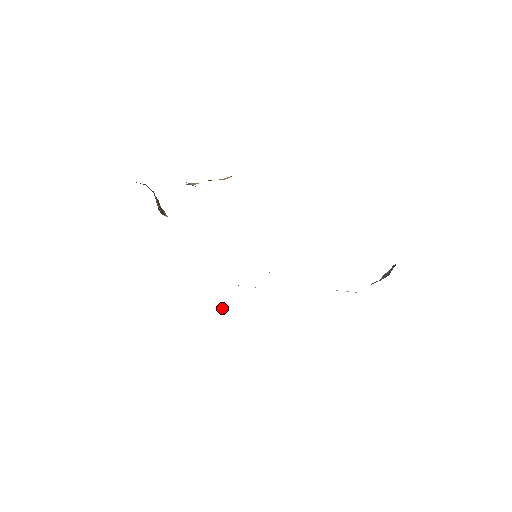
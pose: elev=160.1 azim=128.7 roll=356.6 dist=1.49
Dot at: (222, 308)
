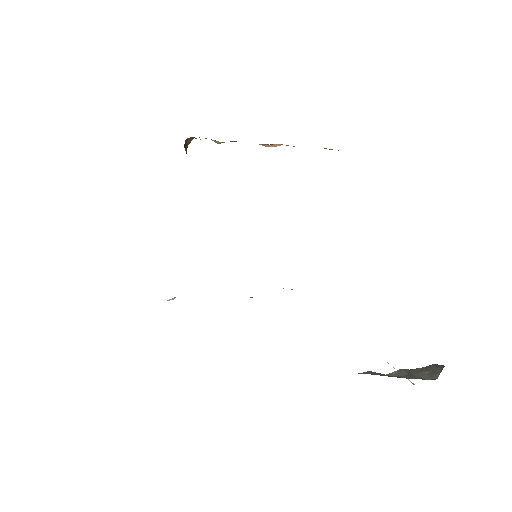
Dot at: occluded
